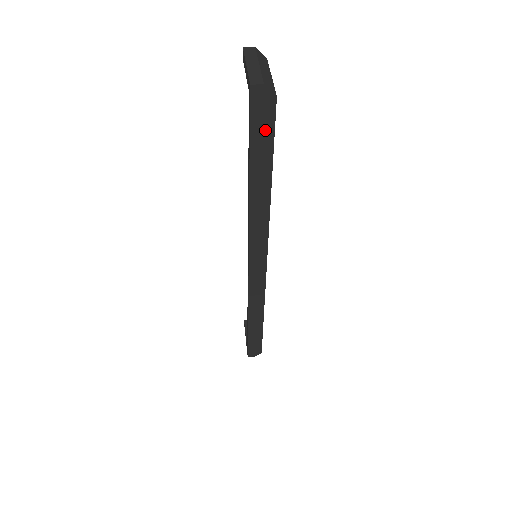
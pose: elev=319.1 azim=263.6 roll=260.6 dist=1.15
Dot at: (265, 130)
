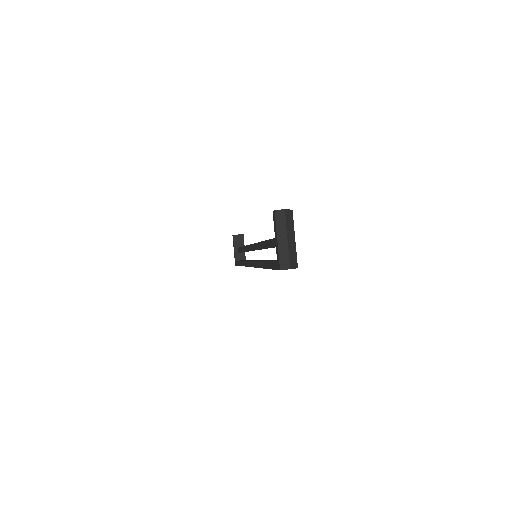
Dot at: occluded
